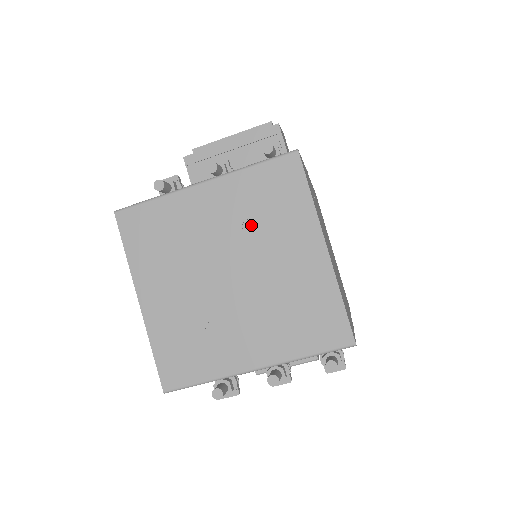
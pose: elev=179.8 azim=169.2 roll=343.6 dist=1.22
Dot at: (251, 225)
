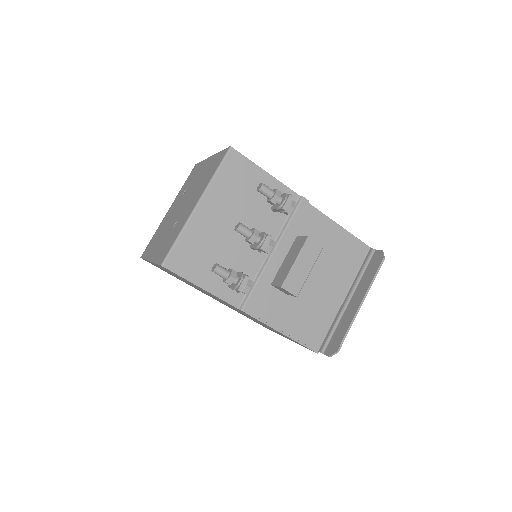
Dot at: occluded
